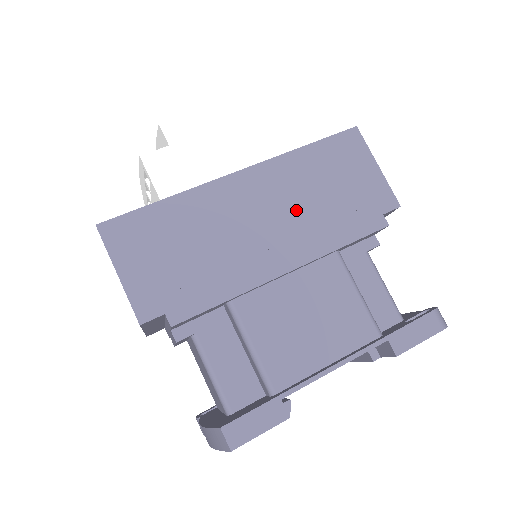
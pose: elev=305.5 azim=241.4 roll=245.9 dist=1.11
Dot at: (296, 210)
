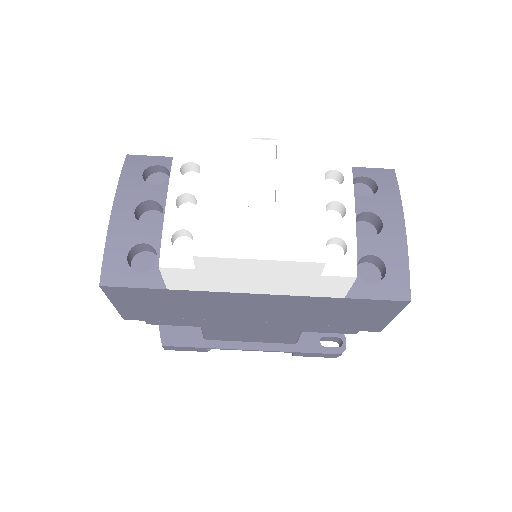
Dot at: (288, 316)
